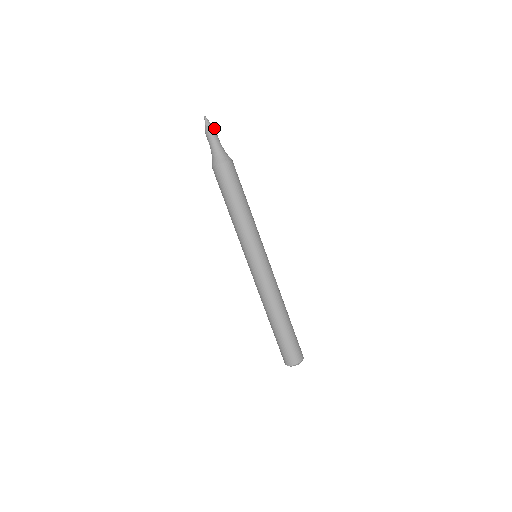
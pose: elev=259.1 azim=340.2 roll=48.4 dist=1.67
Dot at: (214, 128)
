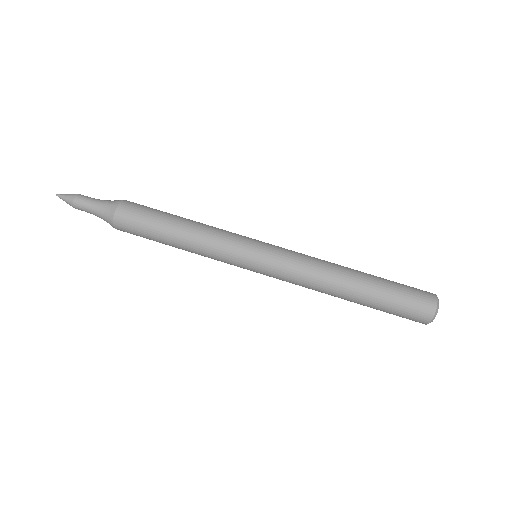
Dot at: occluded
